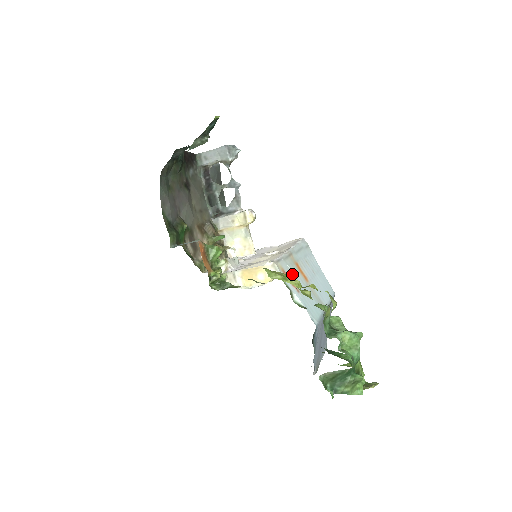
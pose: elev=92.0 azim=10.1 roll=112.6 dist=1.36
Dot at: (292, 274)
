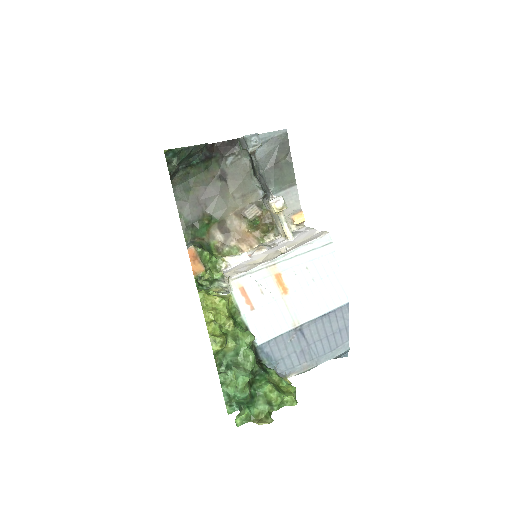
Dot at: (257, 289)
